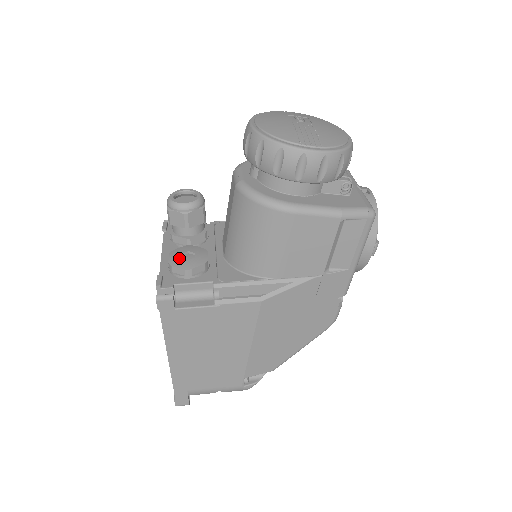
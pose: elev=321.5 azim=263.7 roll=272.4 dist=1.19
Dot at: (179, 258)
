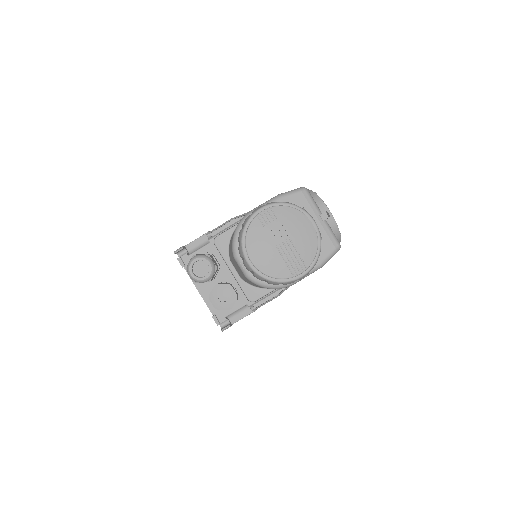
Dot at: (219, 302)
